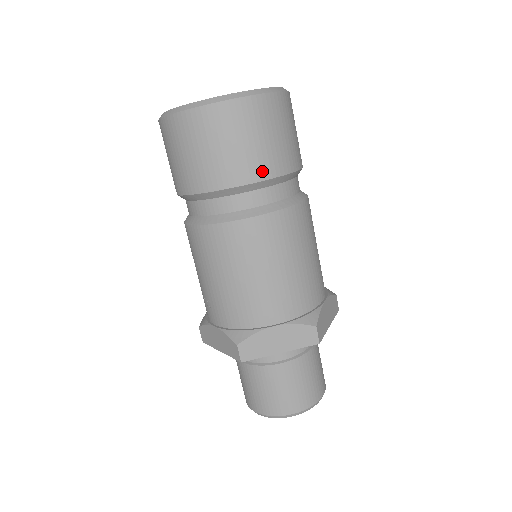
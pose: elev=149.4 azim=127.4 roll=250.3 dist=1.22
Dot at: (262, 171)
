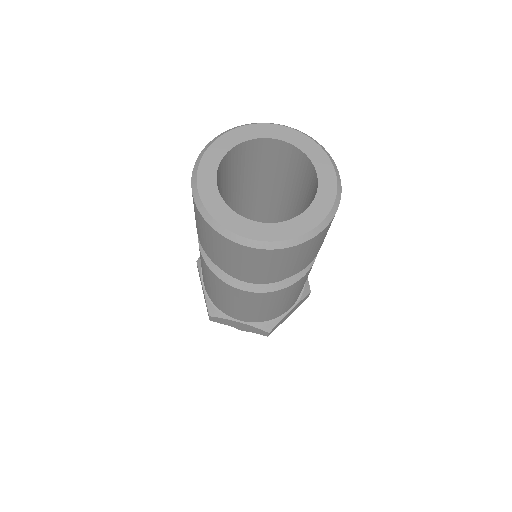
Dot at: (263, 279)
